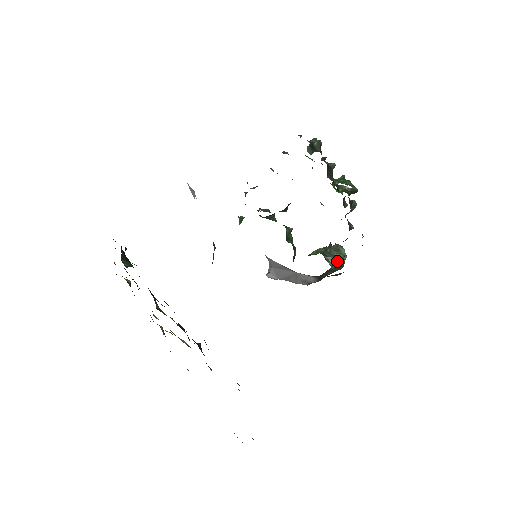
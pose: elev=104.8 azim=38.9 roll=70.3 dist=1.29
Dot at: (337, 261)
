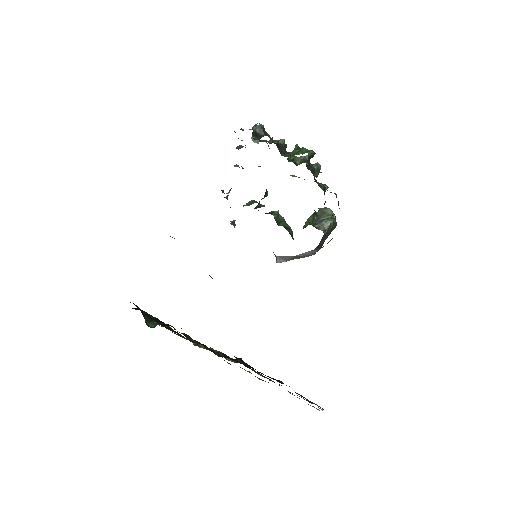
Dot at: (327, 224)
